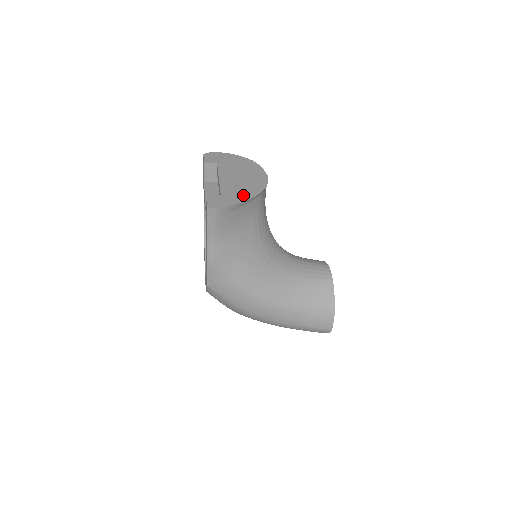
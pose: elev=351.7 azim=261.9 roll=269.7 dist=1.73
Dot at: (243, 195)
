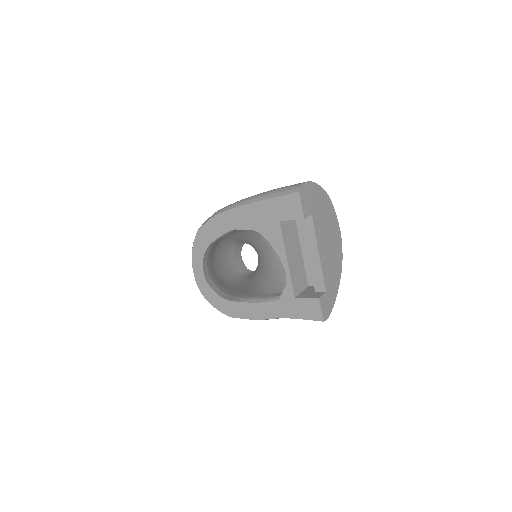
Dot at: (336, 283)
